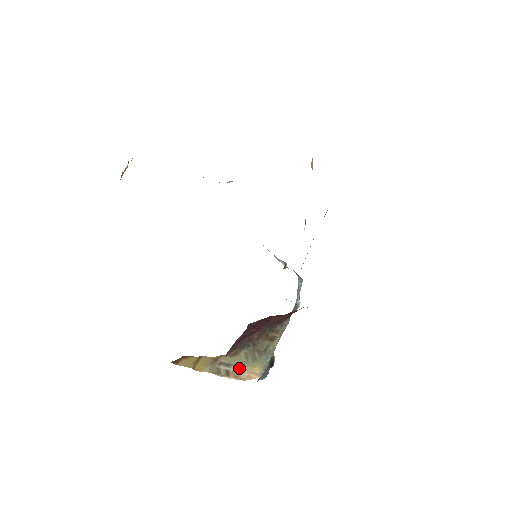
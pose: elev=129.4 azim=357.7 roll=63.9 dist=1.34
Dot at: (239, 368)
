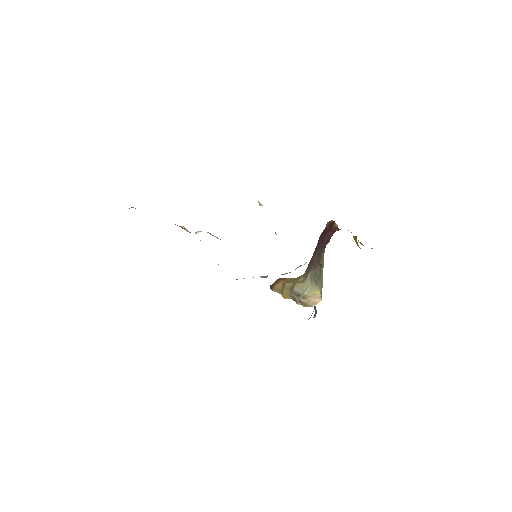
Dot at: (305, 297)
